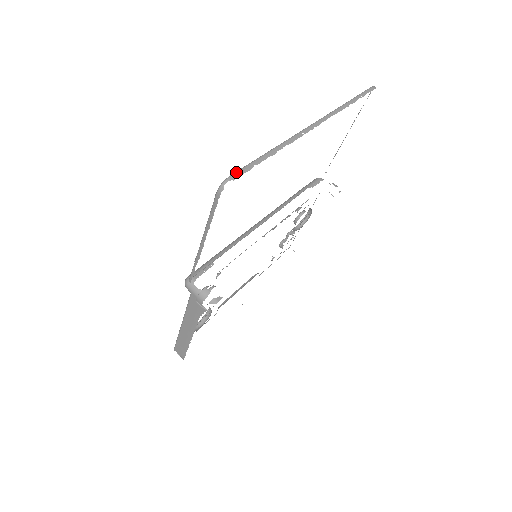
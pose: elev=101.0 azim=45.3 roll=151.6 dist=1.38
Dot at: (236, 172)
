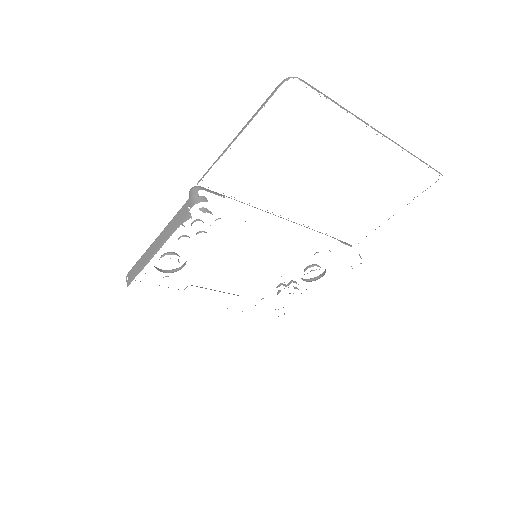
Dot at: occluded
